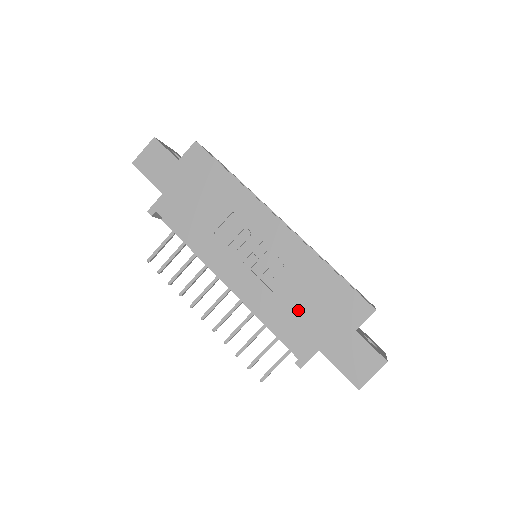
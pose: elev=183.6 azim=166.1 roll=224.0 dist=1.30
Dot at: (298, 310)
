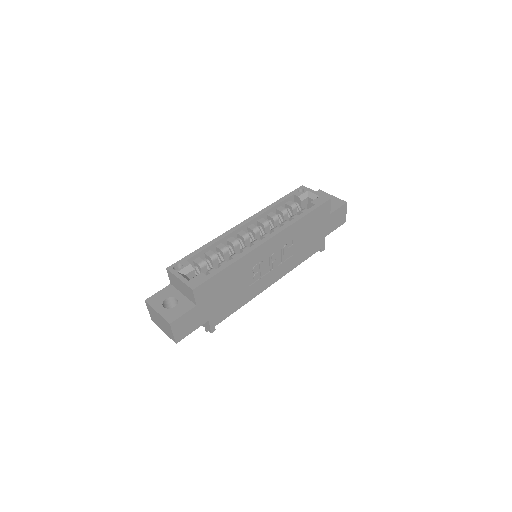
Dot at: (307, 243)
